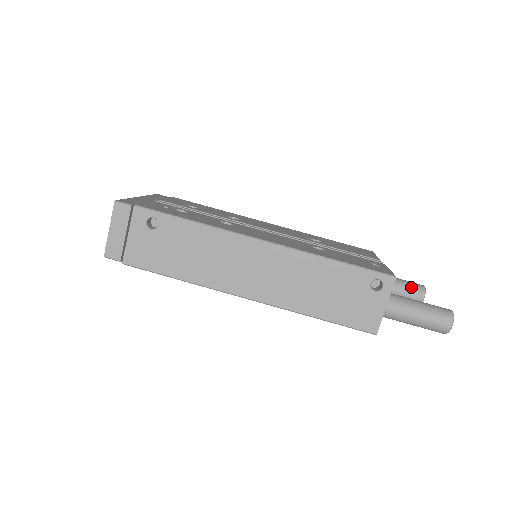
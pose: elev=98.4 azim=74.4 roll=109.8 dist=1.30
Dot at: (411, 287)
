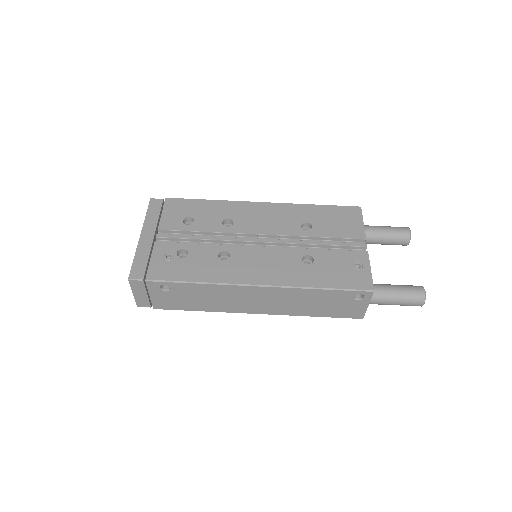
Dot at: (397, 237)
